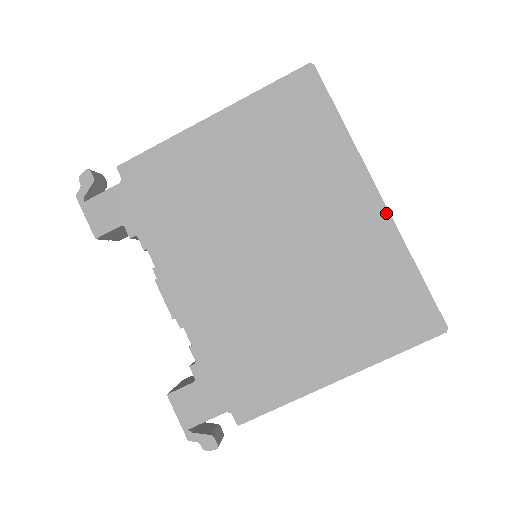
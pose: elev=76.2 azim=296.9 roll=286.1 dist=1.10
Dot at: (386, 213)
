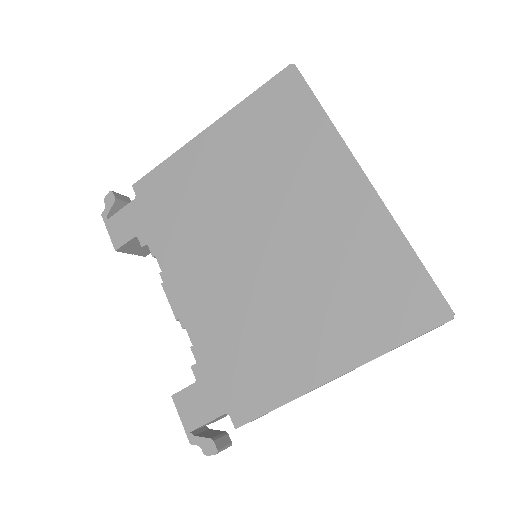
Dot at: (374, 194)
